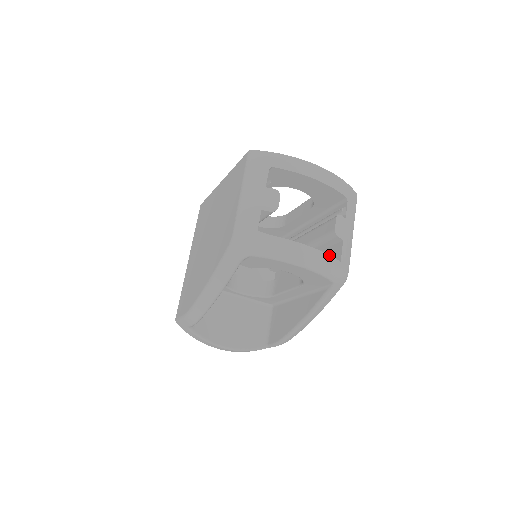
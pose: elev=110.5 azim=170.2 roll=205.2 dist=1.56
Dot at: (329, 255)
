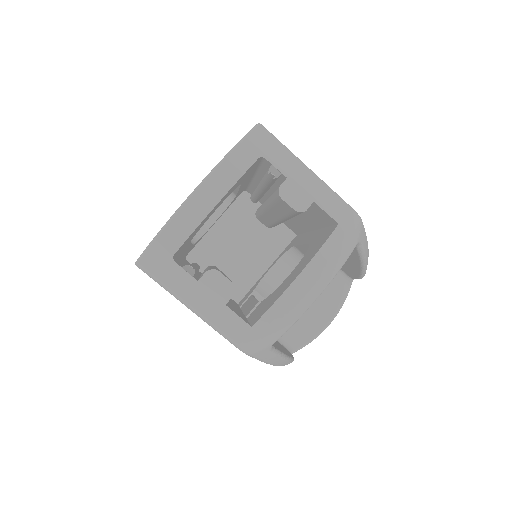
Dot at: (324, 243)
